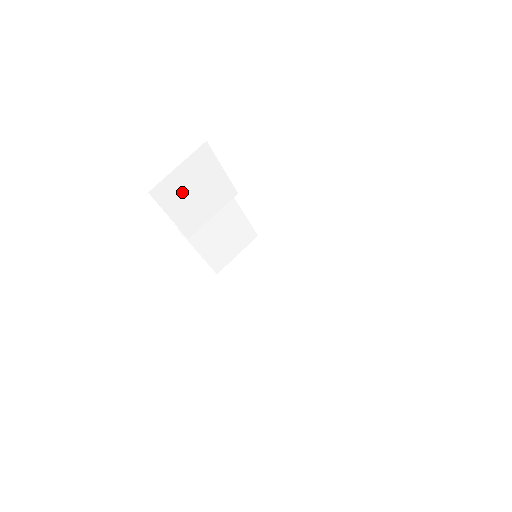
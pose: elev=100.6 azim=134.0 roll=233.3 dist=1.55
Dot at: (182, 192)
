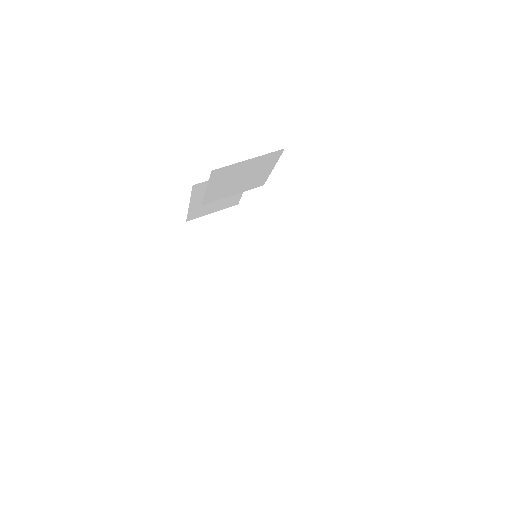
Dot at: (233, 175)
